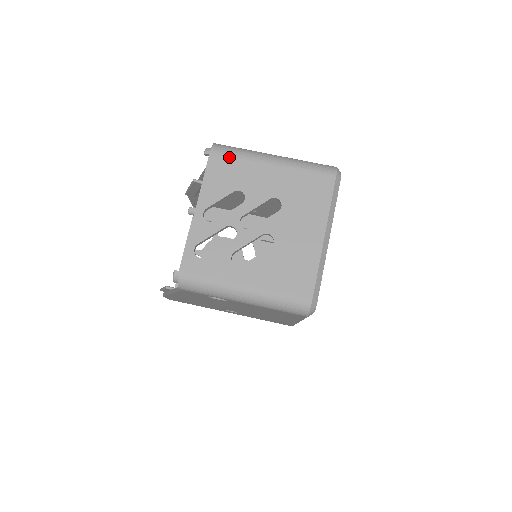
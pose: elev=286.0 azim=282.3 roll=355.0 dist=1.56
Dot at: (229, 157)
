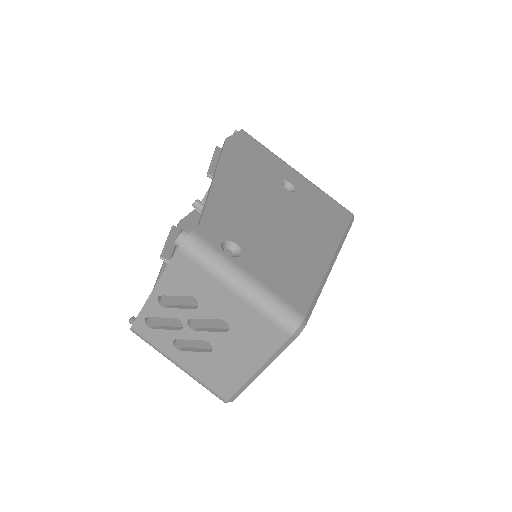
Dot at: (194, 264)
